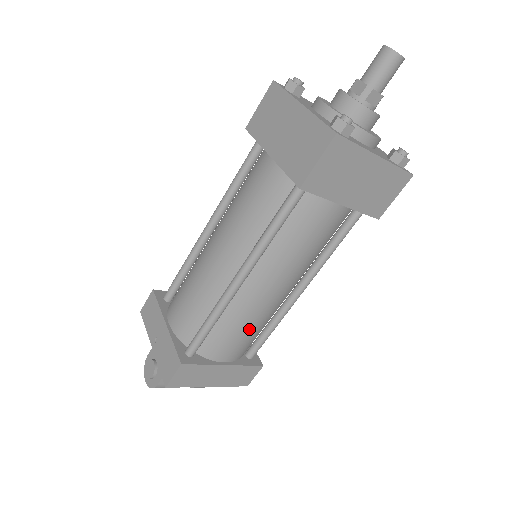
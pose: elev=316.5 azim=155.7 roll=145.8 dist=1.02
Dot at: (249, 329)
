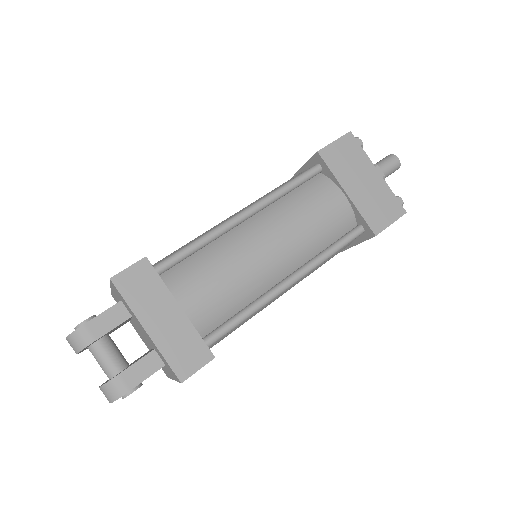
Dot at: (226, 277)
